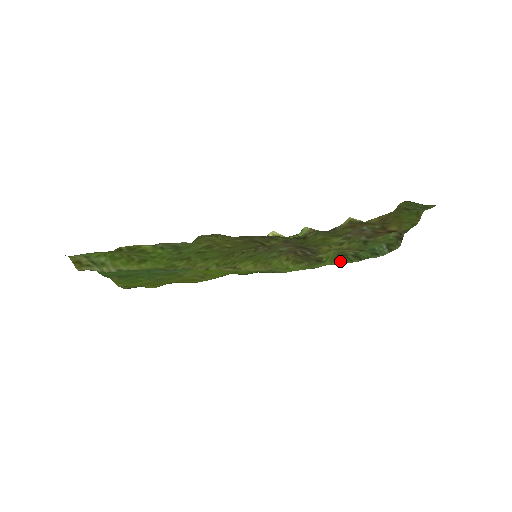
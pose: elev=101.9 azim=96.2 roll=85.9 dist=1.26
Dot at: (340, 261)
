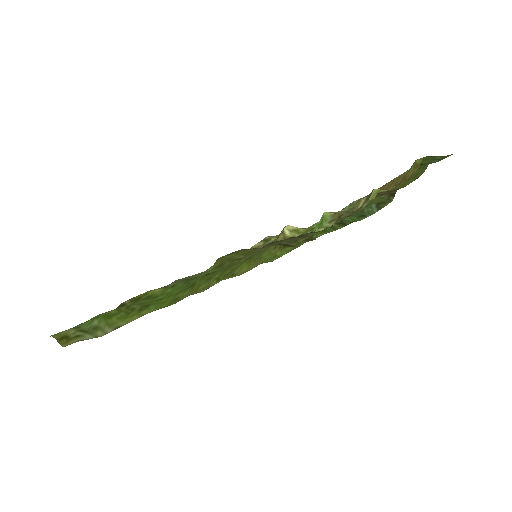
Dot at: (323, 232)
